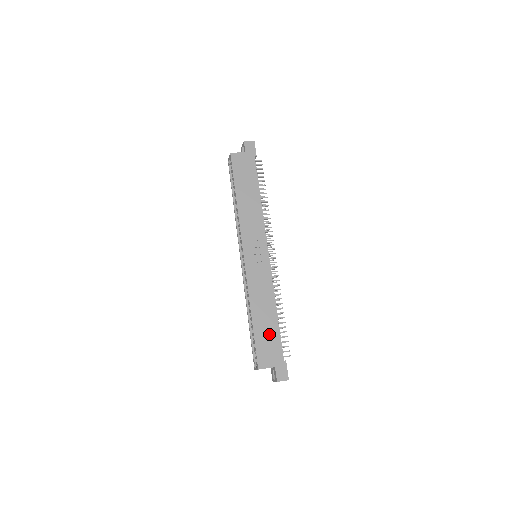
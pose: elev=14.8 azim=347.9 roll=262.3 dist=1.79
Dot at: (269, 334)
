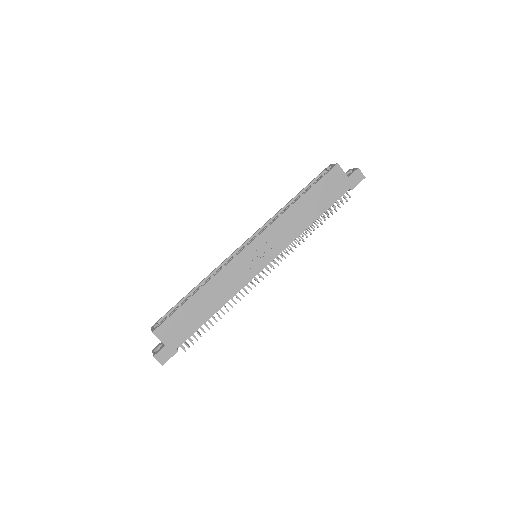
Dot at: (191, 319)
